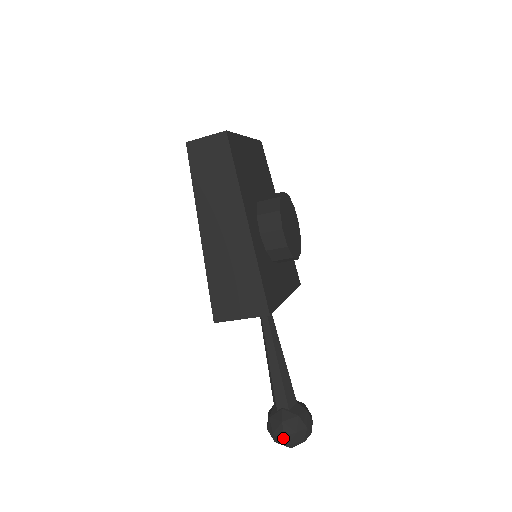
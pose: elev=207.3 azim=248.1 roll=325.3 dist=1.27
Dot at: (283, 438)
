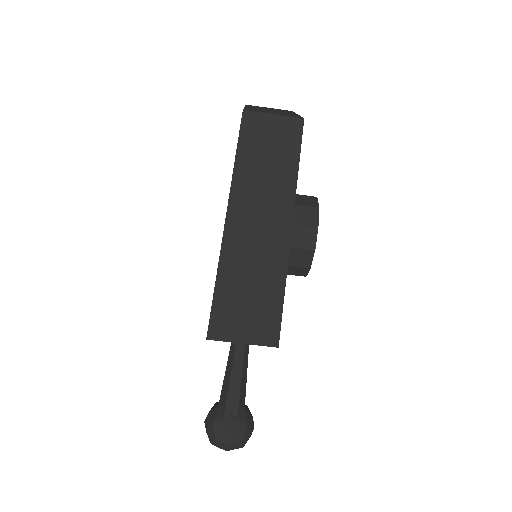
Dot at: (225, 445)
